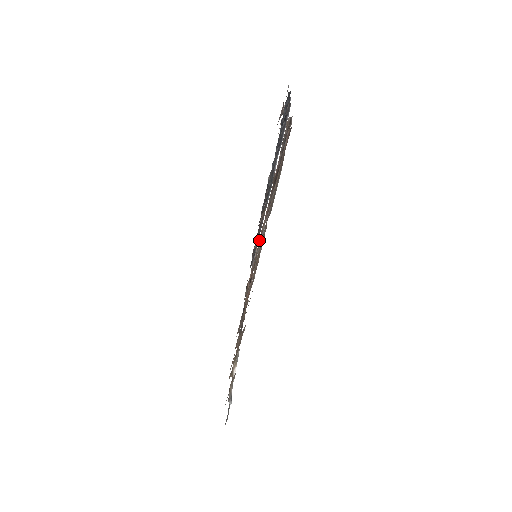
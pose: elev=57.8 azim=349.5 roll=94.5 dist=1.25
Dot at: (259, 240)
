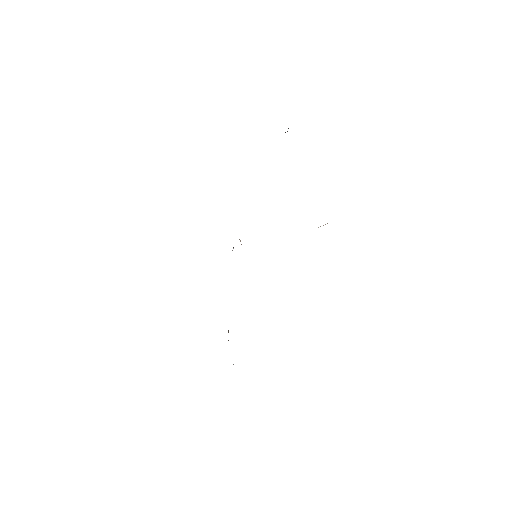
Dot at: occluded
